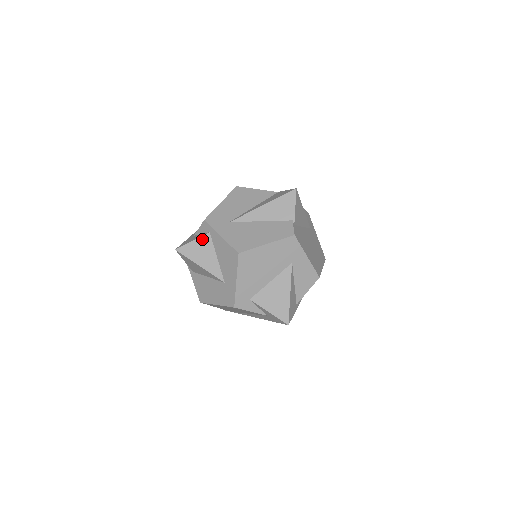
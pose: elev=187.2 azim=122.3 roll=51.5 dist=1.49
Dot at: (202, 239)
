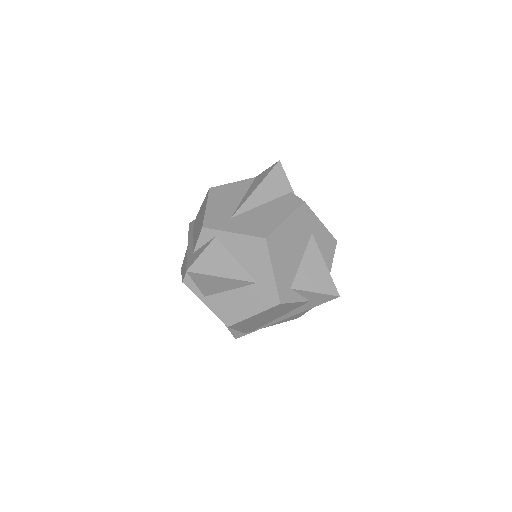
Dot at: (211, 247)
